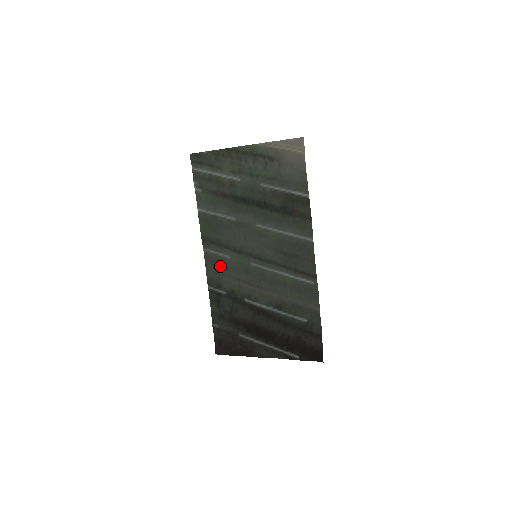
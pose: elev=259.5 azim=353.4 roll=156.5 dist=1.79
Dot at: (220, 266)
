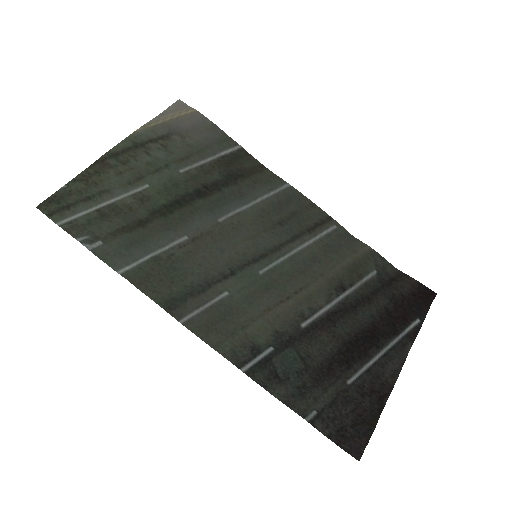
Dot at: (227, 320)
